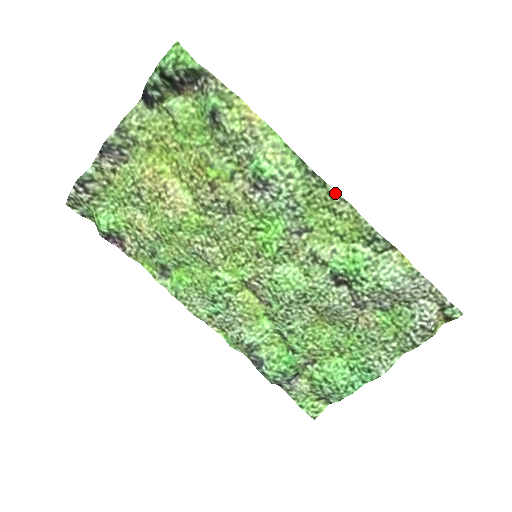
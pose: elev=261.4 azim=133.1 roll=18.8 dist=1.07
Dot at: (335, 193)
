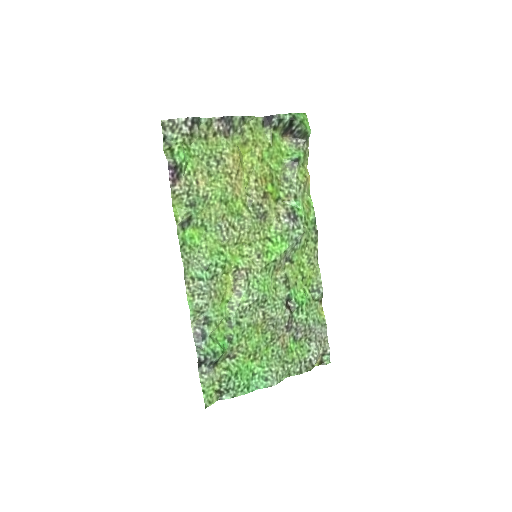
Dot at: (317, 250)
